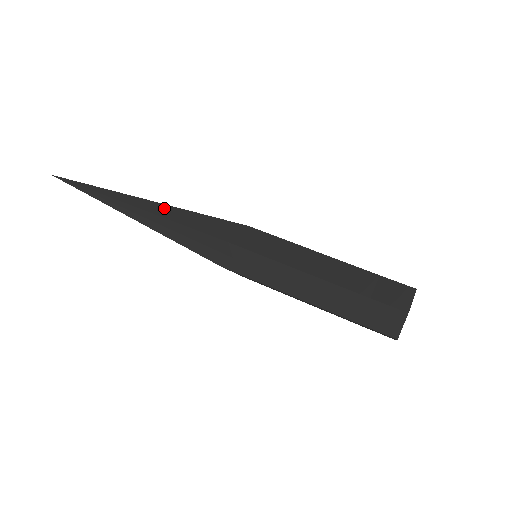
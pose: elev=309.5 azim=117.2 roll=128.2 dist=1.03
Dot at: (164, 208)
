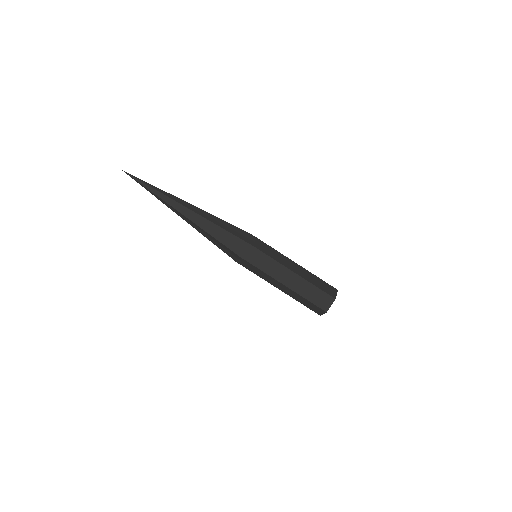
Dot at: (202, 220)
